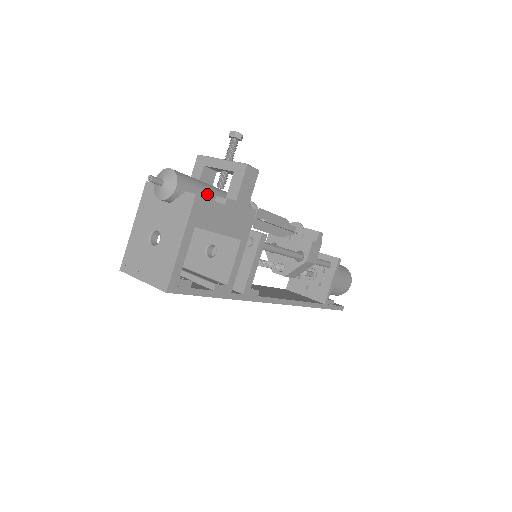
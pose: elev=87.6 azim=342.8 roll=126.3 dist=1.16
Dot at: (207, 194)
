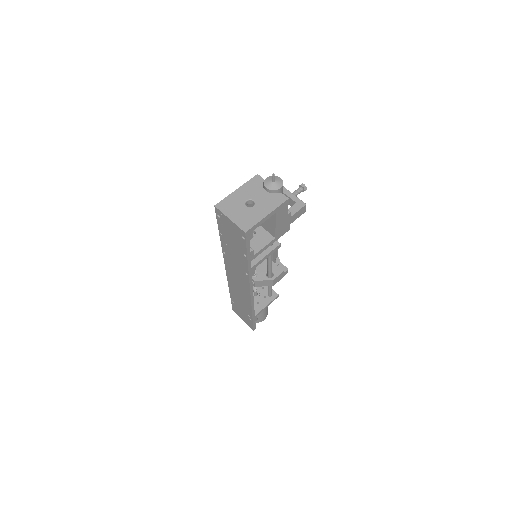
Dot at: occluded
